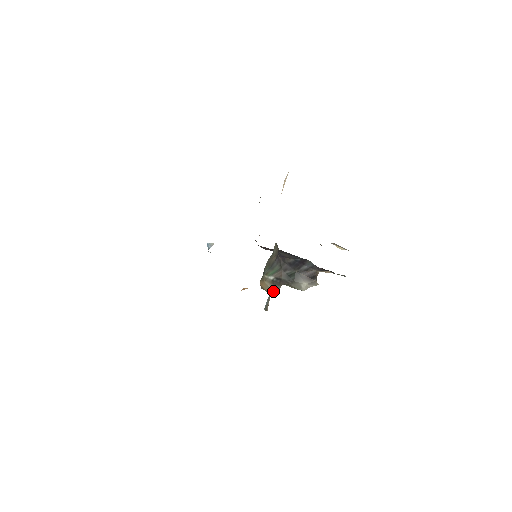
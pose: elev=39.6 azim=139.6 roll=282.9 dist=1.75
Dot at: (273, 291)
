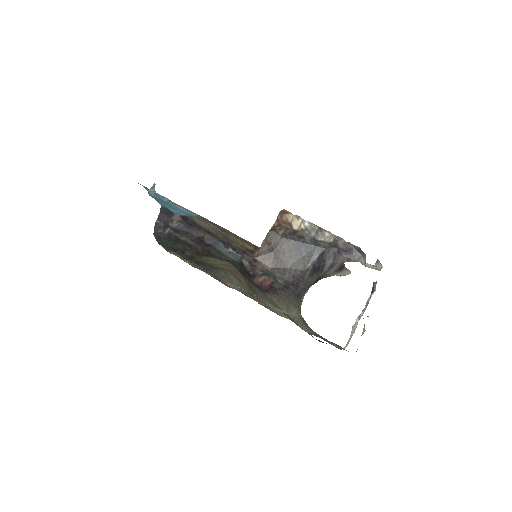
Dot at: (304, 294)
